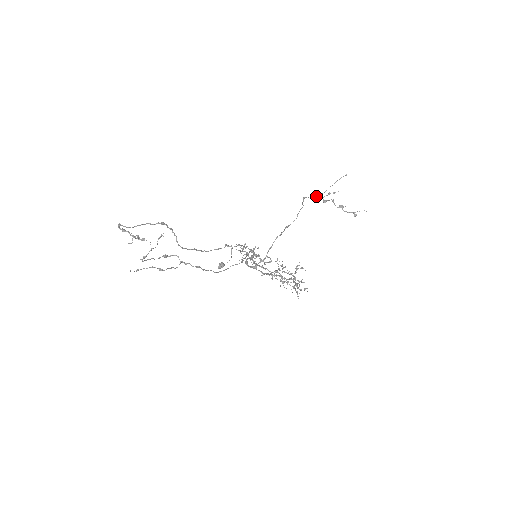
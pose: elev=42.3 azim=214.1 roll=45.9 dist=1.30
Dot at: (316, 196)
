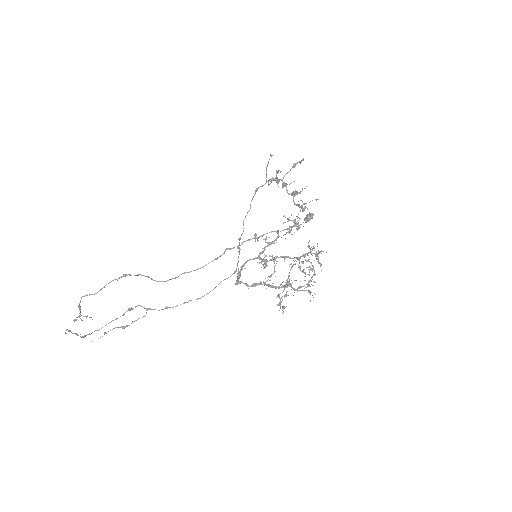
Dot at: (270, 181)
